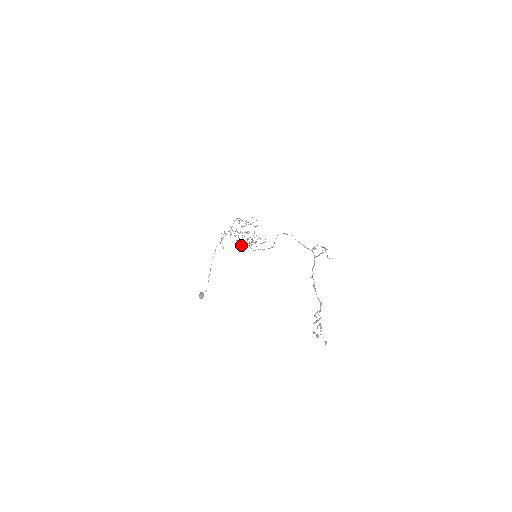
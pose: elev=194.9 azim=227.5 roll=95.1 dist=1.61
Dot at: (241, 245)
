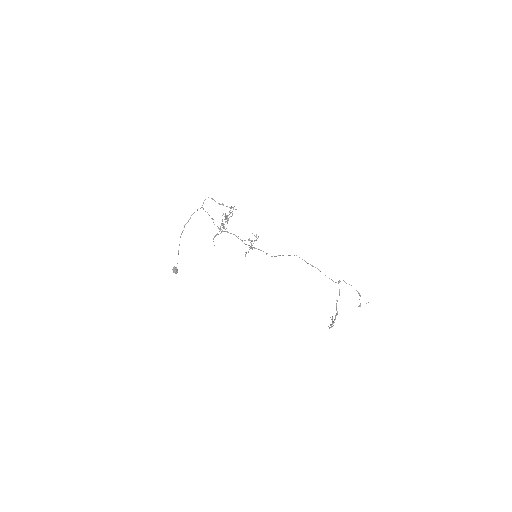
Dot at: (223, 231)
